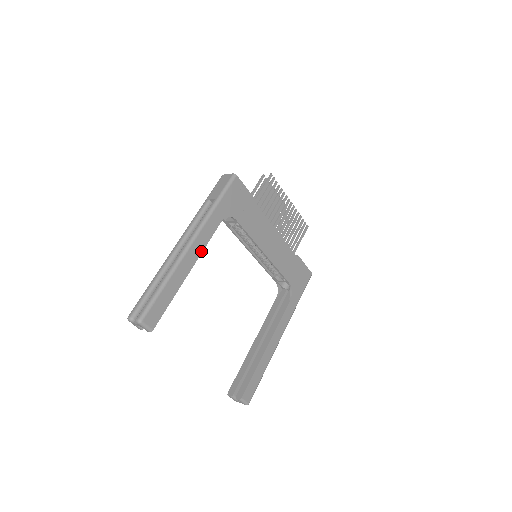
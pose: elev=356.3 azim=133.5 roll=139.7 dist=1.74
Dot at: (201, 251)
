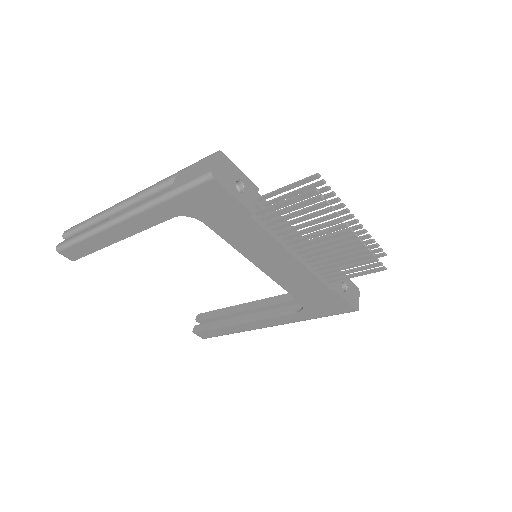
Dot at: (136, 232)
